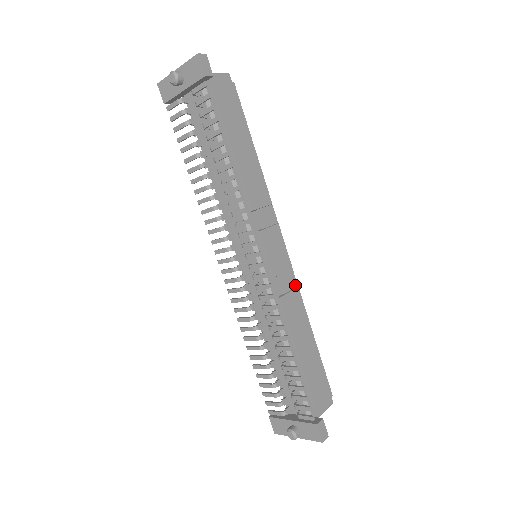
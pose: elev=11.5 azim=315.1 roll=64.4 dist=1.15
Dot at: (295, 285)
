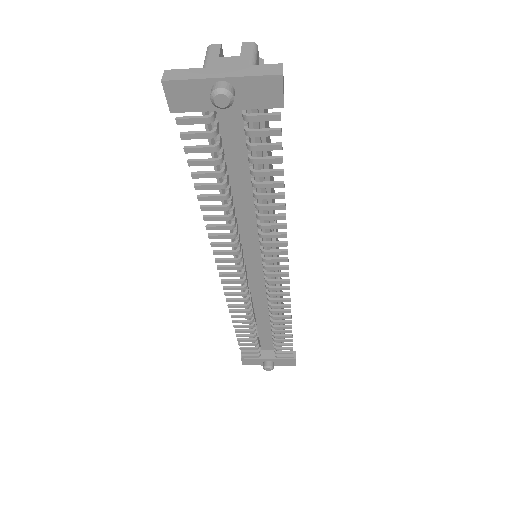
Dot at: occluded
